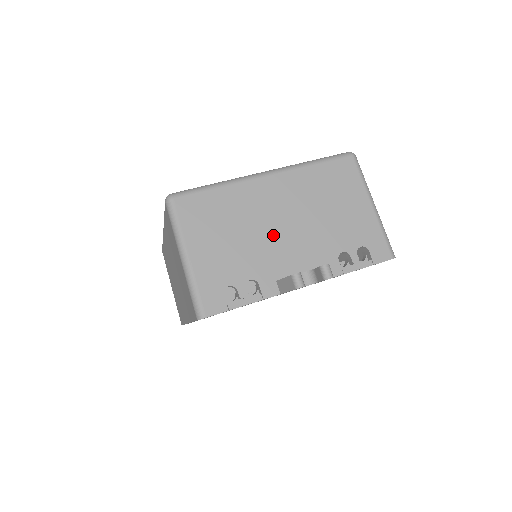
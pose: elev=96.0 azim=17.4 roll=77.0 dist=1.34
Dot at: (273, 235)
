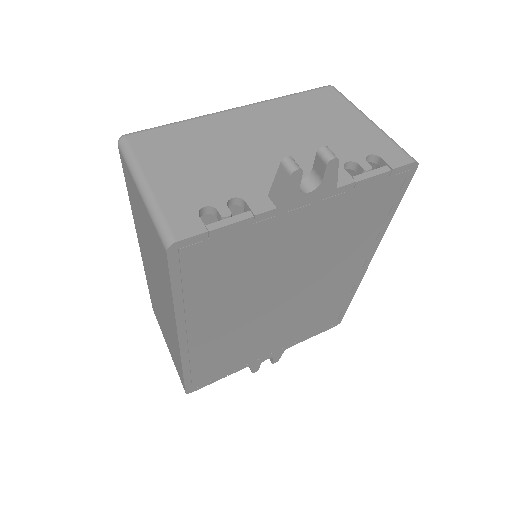
Dot at: (254, 155)
